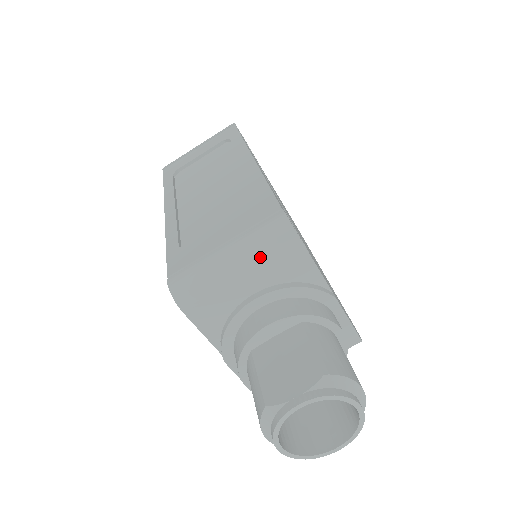
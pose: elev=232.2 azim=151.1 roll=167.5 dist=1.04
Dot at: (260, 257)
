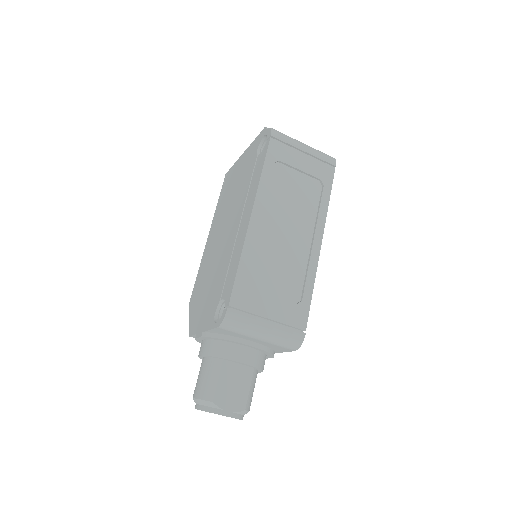
Dot at: (275, 343)
